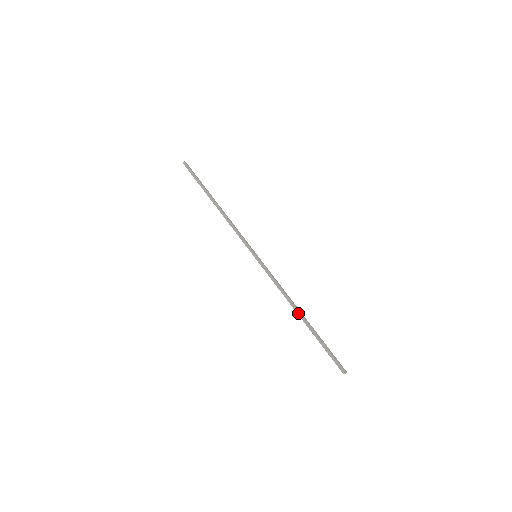
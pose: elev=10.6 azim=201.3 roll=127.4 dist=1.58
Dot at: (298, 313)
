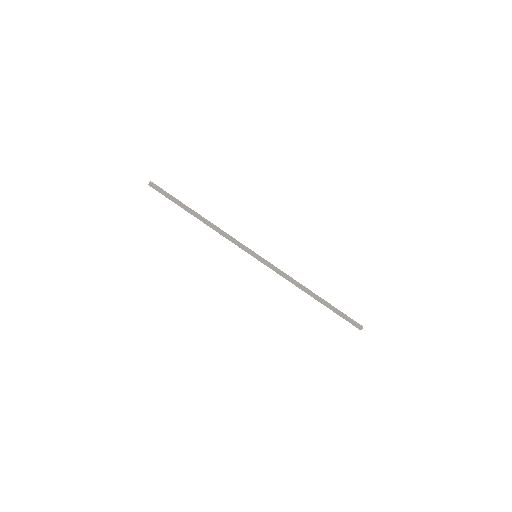
Dot at: (312, 293)
